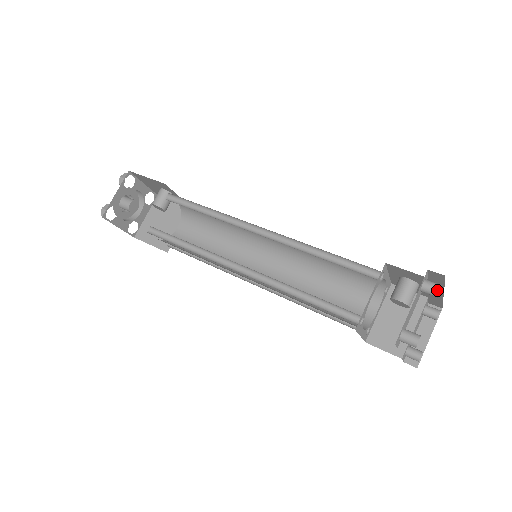
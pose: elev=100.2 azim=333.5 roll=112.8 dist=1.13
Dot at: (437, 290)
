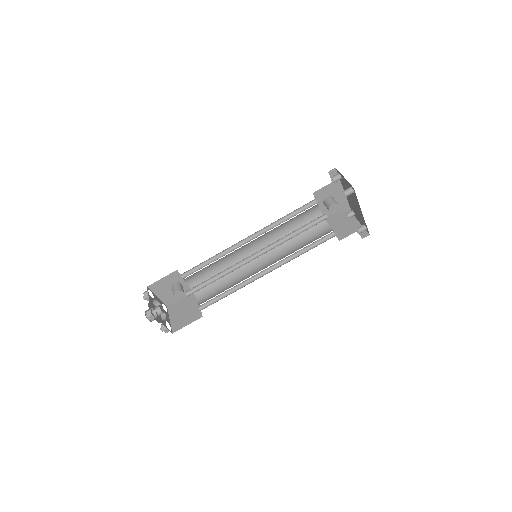
Dot at: (338, 174)
